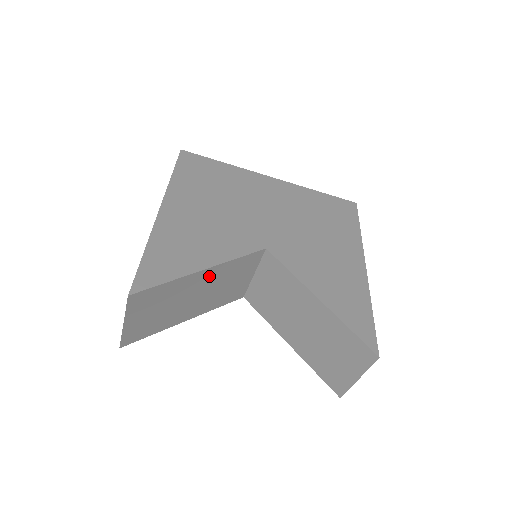
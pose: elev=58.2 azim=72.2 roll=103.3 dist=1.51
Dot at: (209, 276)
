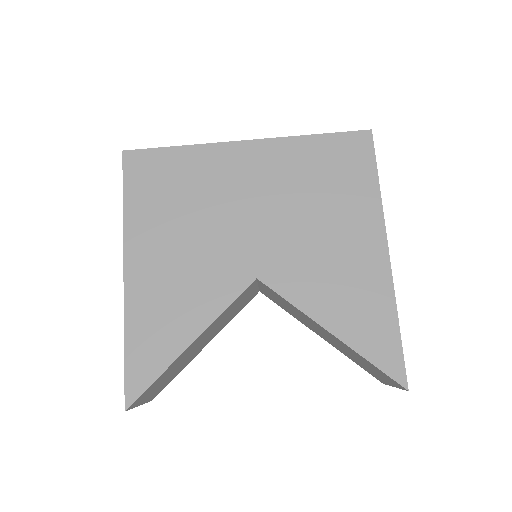
Dot at: (203, 335)
